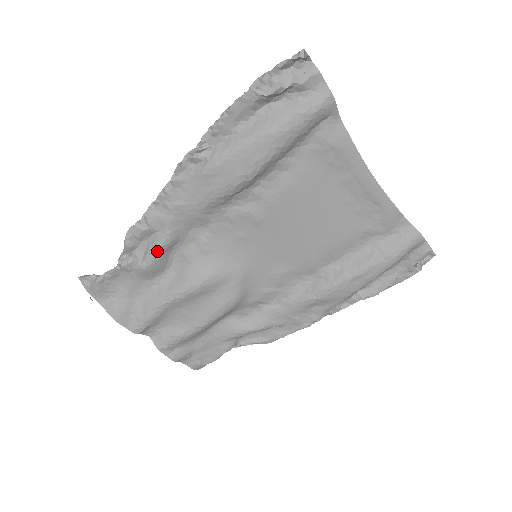
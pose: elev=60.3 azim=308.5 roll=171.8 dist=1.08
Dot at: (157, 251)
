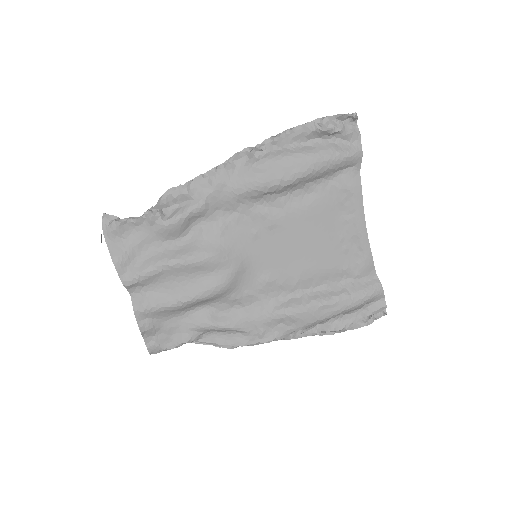
Dot at: (185, 215)
